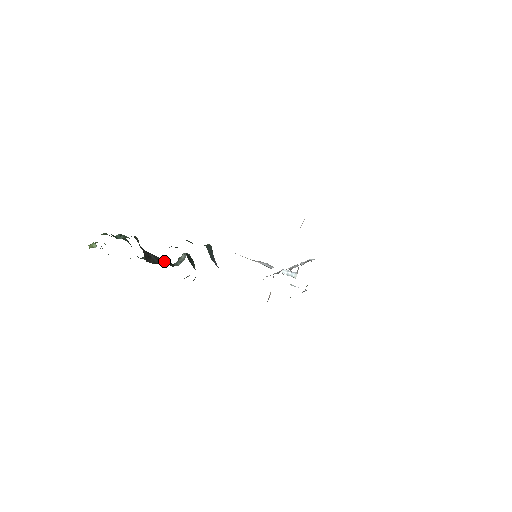
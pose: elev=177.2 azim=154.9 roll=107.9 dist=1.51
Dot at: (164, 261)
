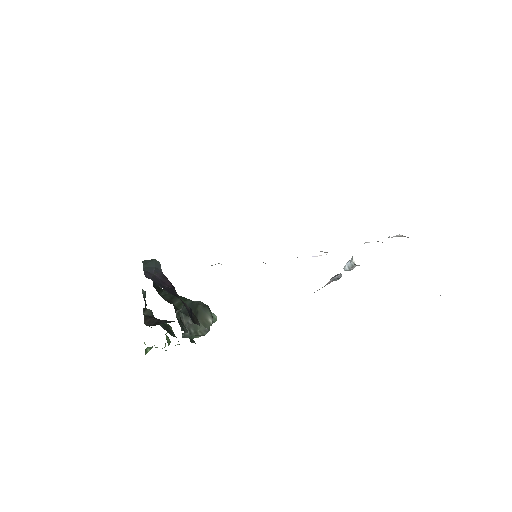
Dot at: occluded
